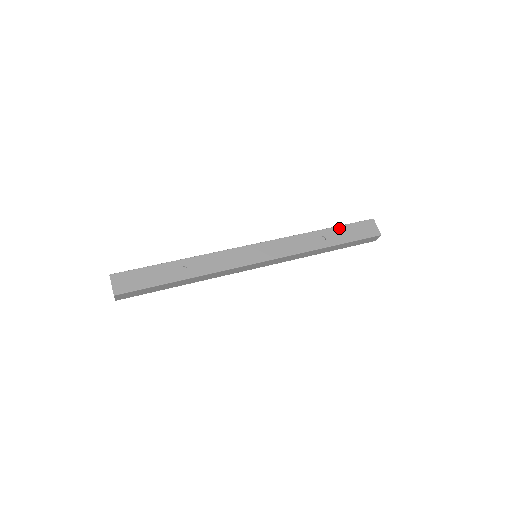
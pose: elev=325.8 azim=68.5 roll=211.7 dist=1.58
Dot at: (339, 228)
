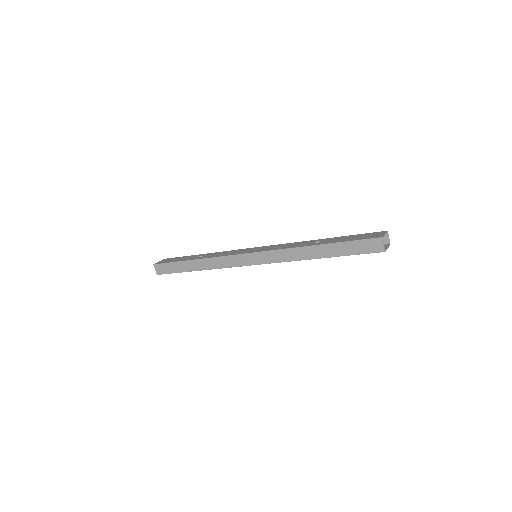
Dot at: (341, 237)
